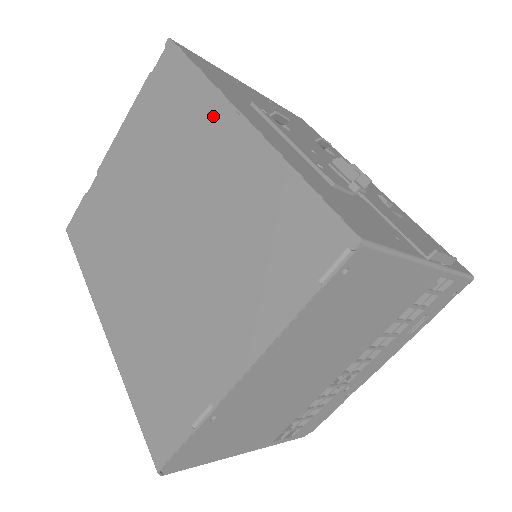
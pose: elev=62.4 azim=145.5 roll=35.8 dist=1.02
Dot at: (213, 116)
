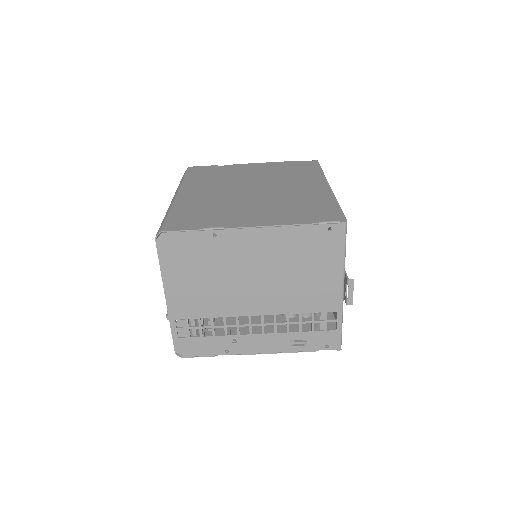
Dot at: (316, 180)
